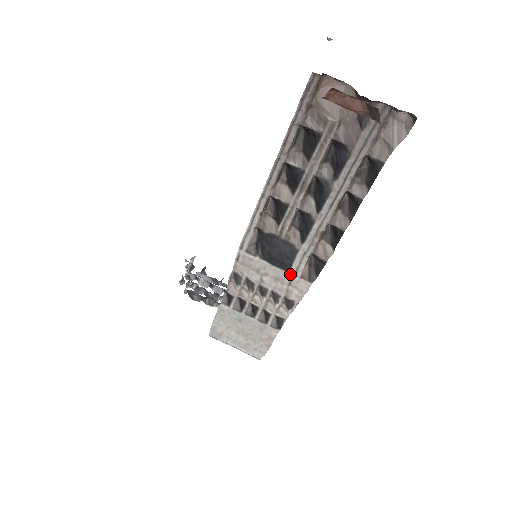
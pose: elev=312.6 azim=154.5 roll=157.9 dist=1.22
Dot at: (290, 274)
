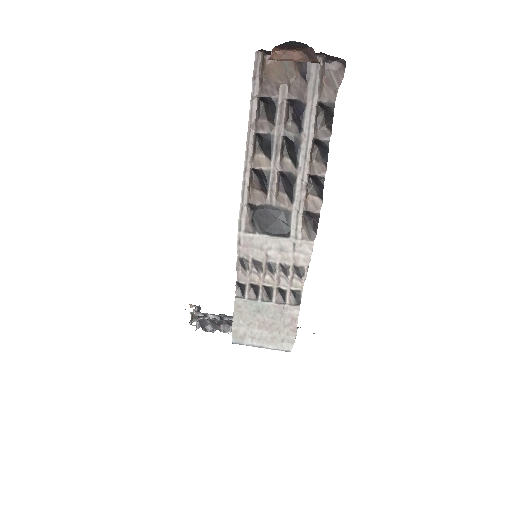
Dot at: (291, 239)
